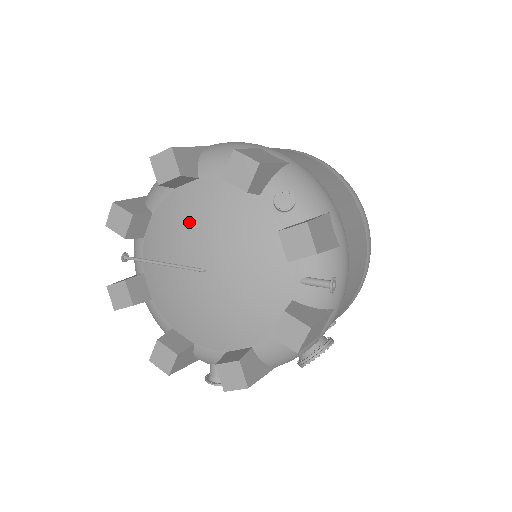
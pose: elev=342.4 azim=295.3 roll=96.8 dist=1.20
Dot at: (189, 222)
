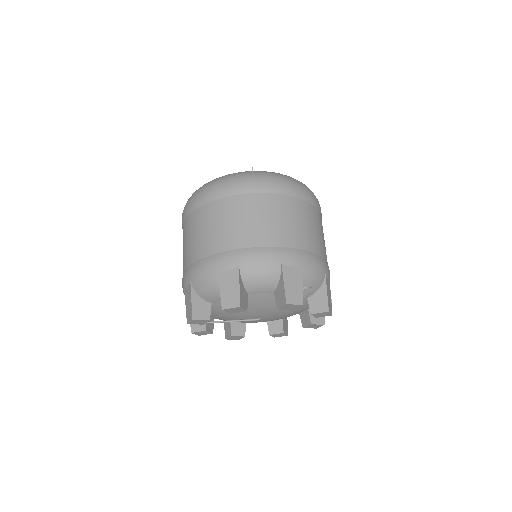
Dot at: occluded
